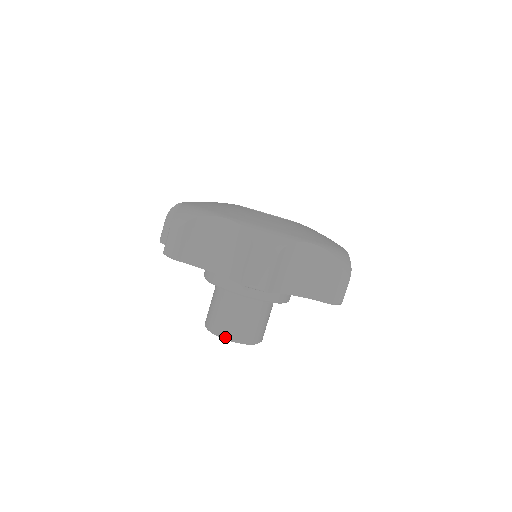
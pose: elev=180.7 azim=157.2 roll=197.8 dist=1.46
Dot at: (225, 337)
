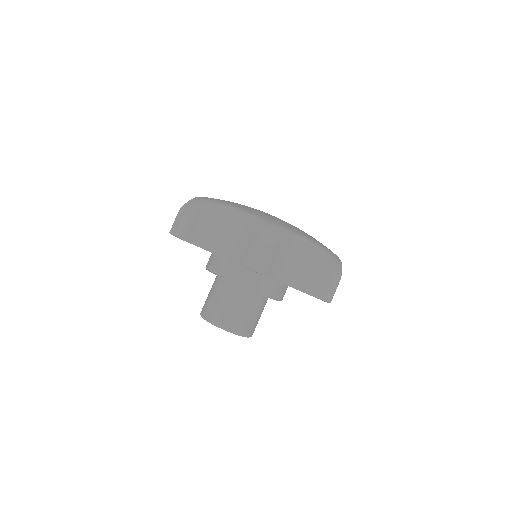
Dot at: (242, 334)
